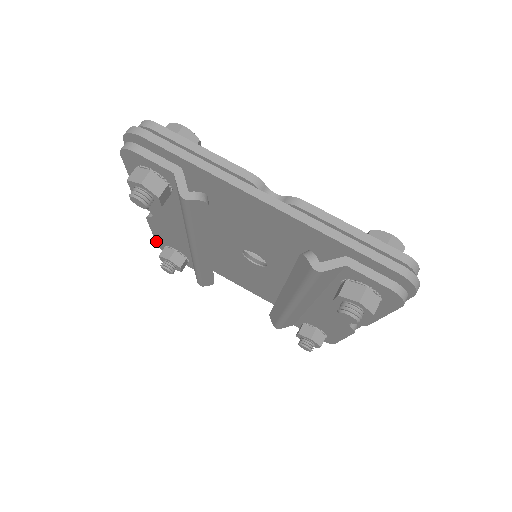
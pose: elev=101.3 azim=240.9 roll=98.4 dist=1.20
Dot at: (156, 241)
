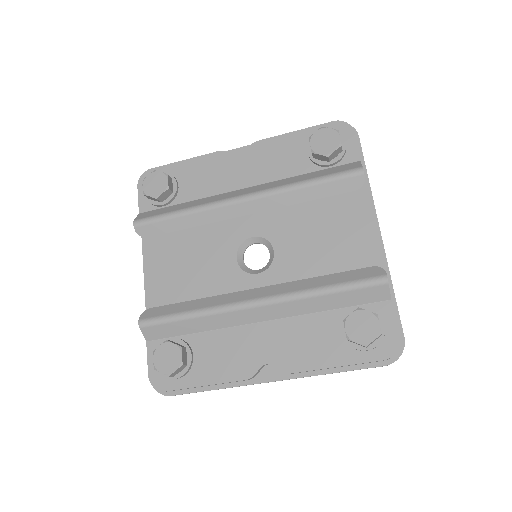
Dot at: occluded
